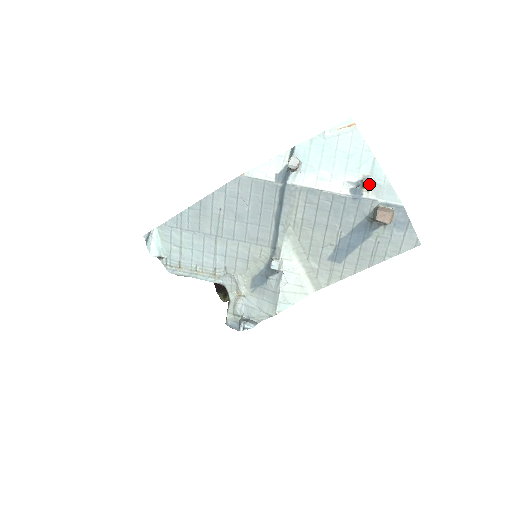
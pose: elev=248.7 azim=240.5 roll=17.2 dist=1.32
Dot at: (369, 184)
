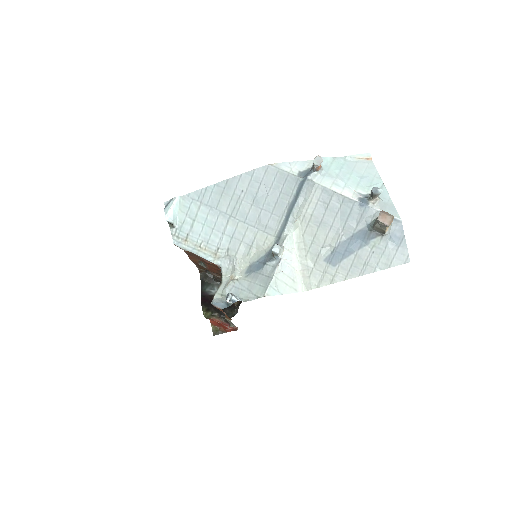
Dot at: (376, 196)
